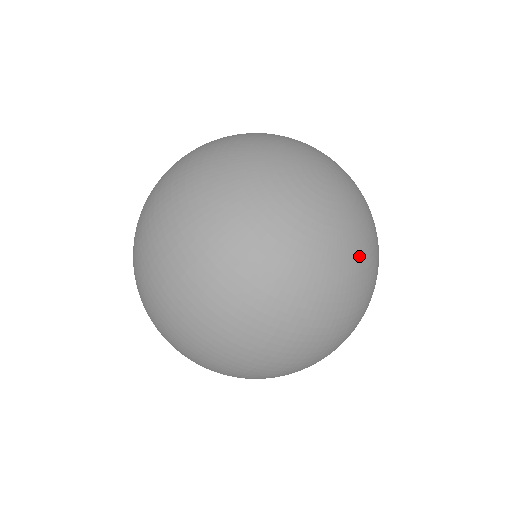
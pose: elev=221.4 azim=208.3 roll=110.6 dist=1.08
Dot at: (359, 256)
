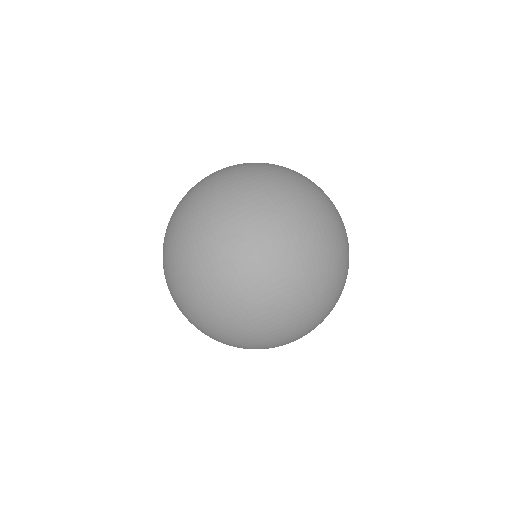
Dot at: occluded
